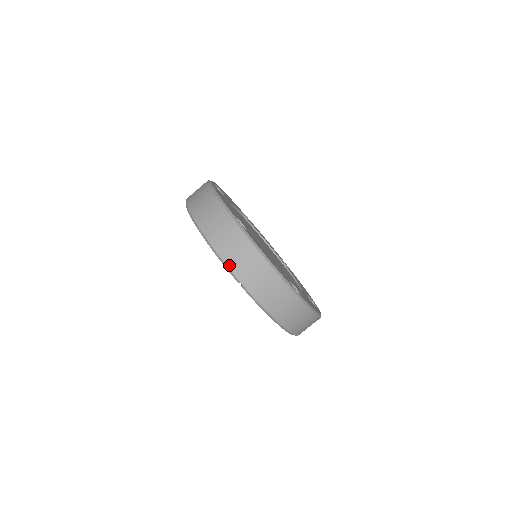
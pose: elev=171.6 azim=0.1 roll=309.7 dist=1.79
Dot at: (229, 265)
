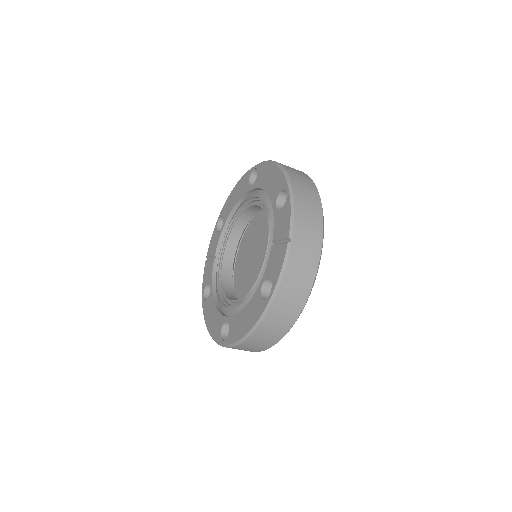
Dot at: (296, 219)
